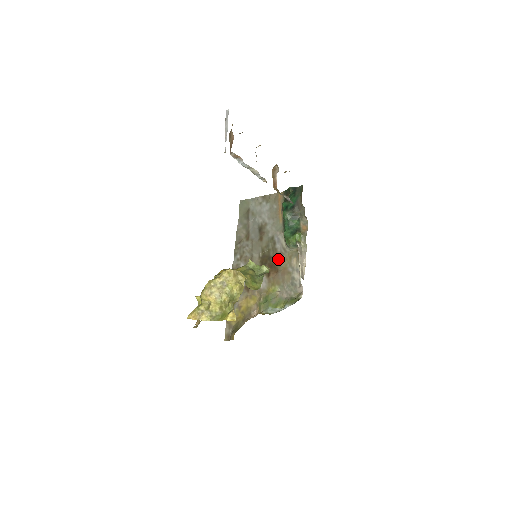
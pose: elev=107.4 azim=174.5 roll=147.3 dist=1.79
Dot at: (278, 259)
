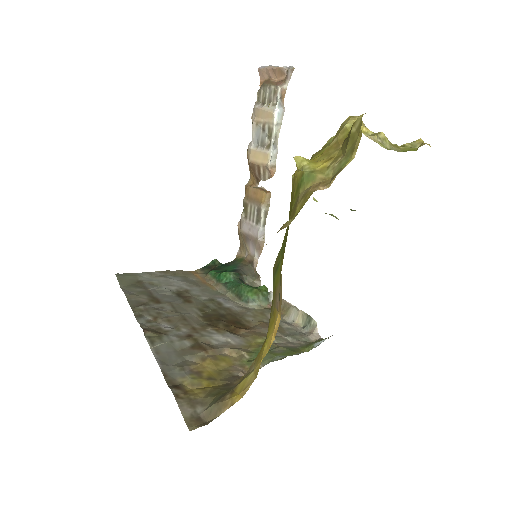
Dot at: (240, 316)
